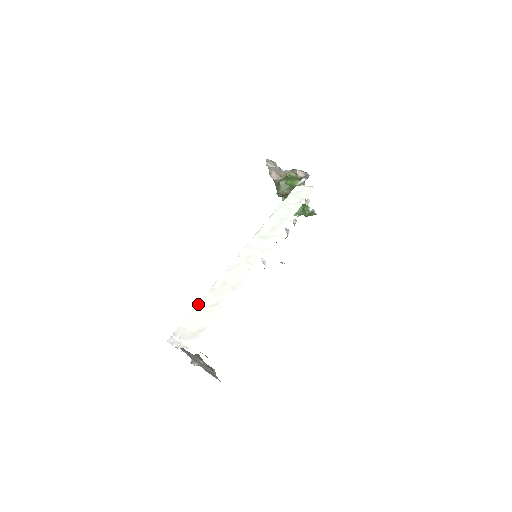
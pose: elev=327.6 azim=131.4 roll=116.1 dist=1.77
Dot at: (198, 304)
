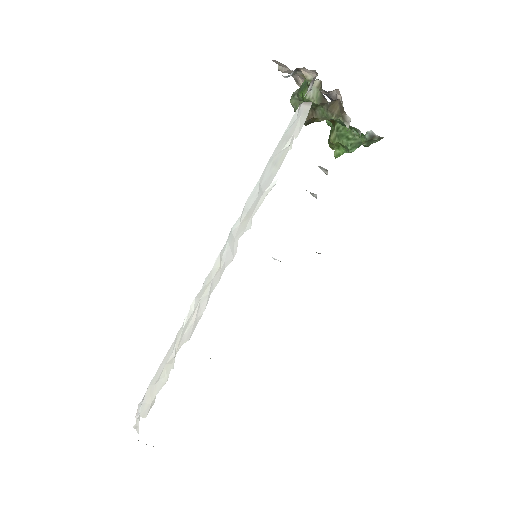
Dot at: occluded
